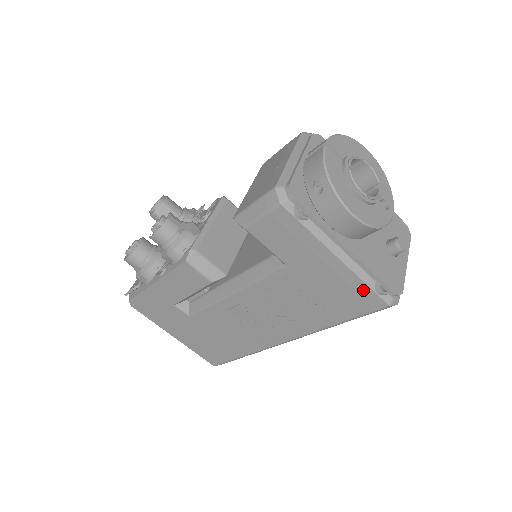
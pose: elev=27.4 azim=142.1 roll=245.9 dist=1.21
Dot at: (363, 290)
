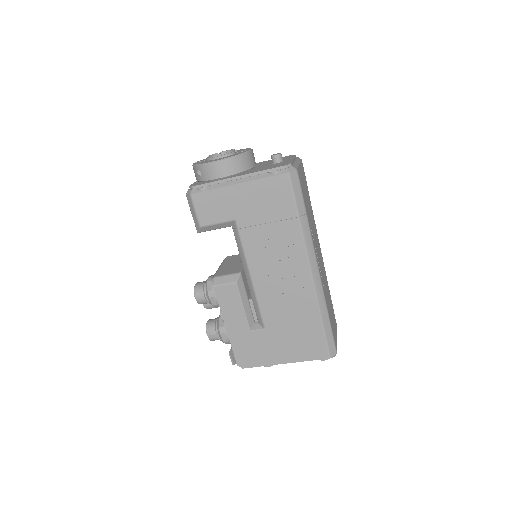
Dot at: (269, 183)
